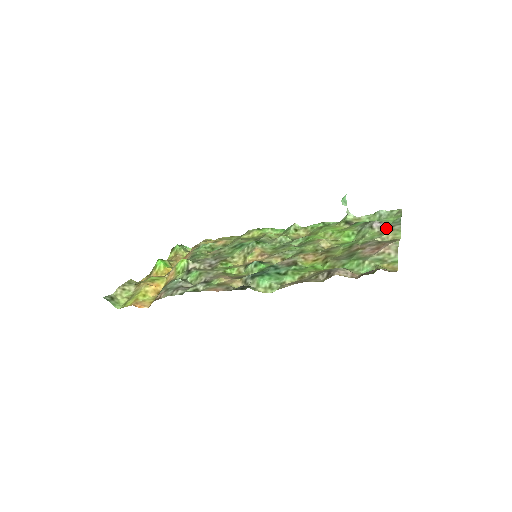
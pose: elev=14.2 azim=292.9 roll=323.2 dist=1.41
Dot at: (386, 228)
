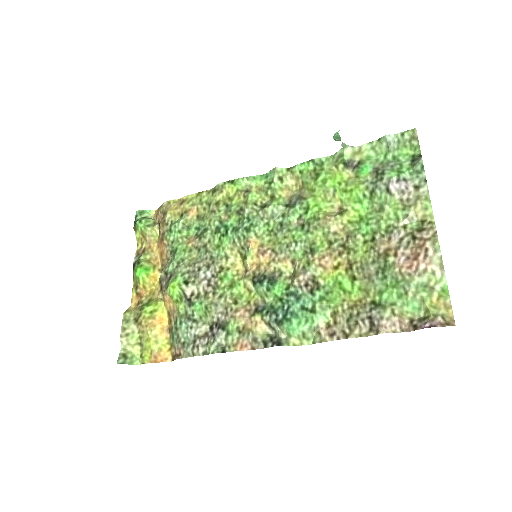
Dot at: (409, 193)
